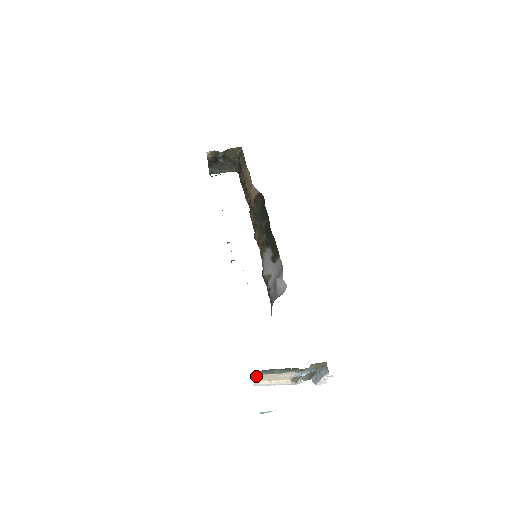
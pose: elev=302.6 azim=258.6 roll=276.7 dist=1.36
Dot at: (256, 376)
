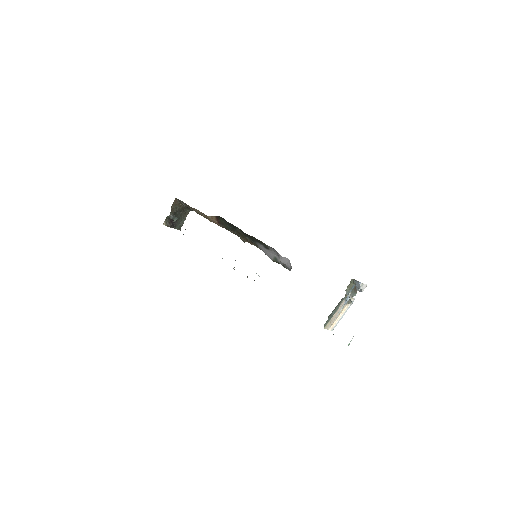
Dot at: (327, 327)
